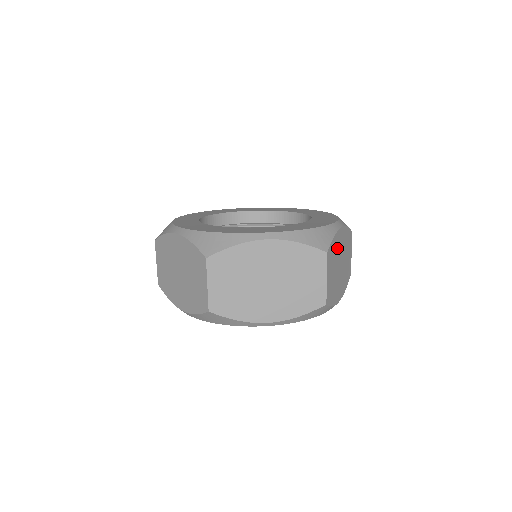
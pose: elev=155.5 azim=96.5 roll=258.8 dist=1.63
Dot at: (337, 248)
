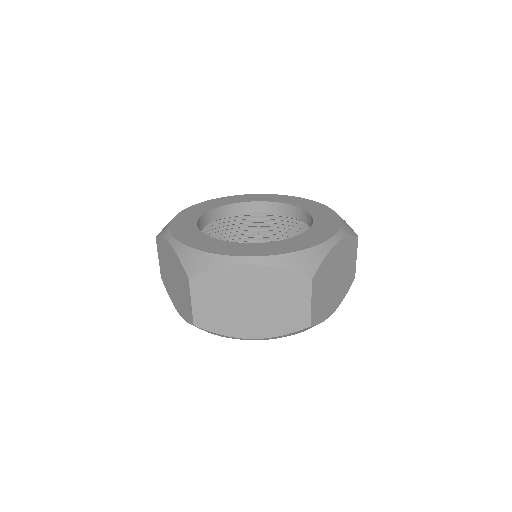
Dot at: (330, 266)
